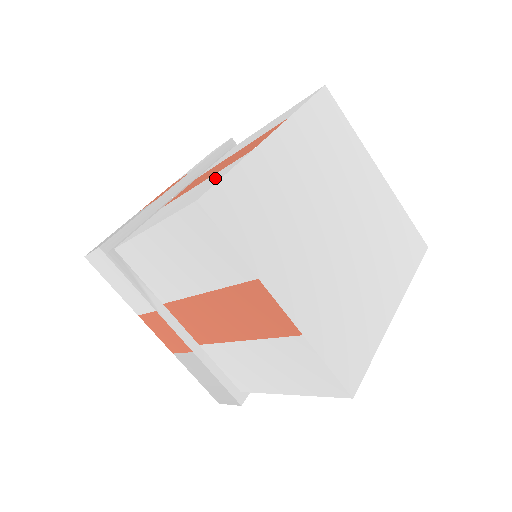
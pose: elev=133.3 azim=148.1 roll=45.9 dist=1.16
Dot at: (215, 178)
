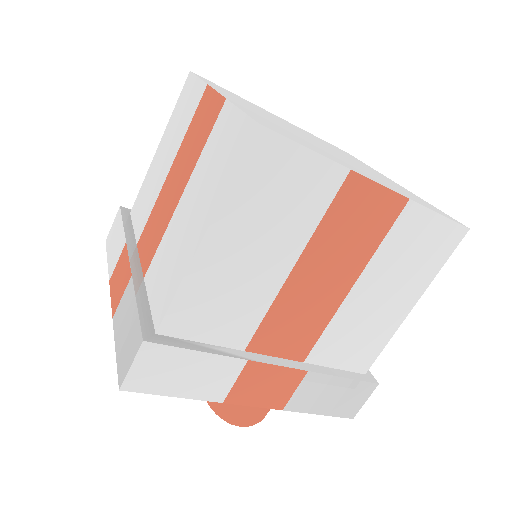
Dot at: (220, 141)
